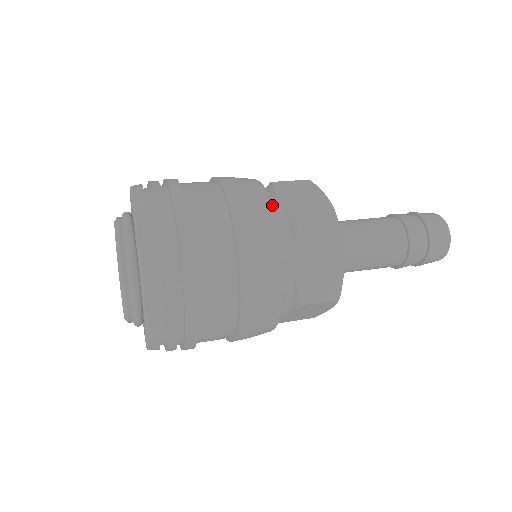
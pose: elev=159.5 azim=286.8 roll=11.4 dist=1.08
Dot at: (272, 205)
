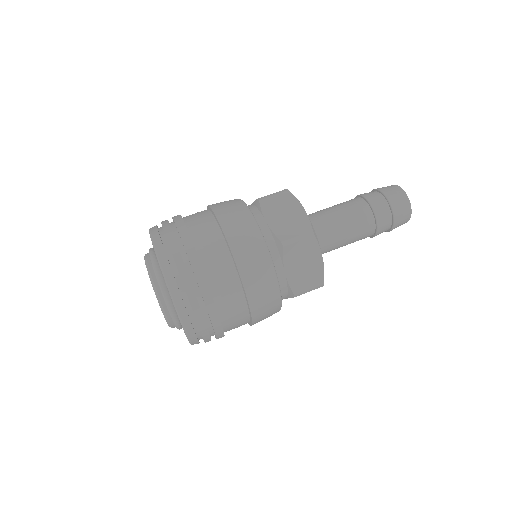
Dot at: (261, 235)
